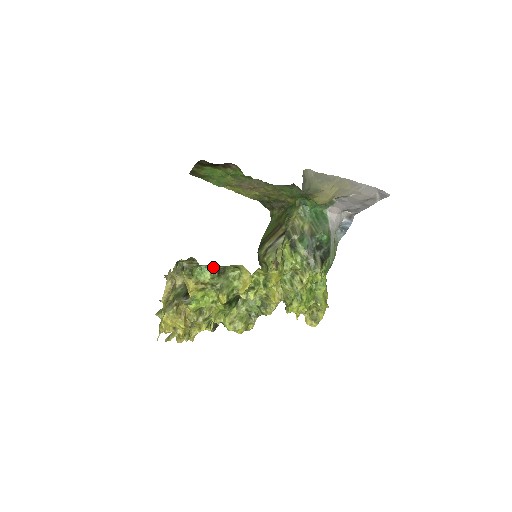
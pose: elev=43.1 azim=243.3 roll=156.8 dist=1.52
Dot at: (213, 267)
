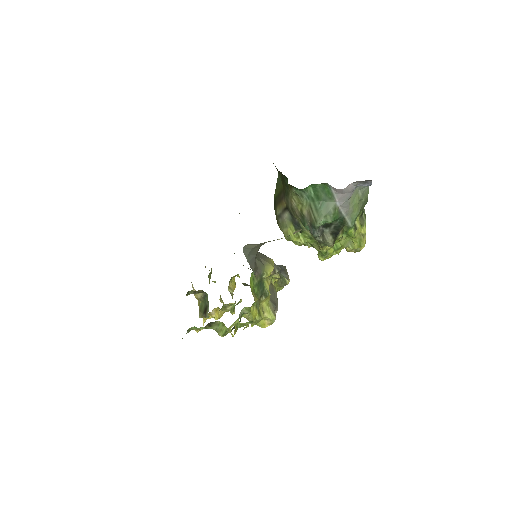
Dot at: (202, 327)
